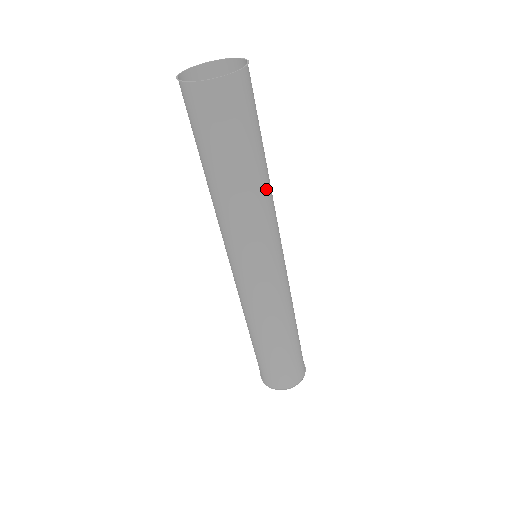
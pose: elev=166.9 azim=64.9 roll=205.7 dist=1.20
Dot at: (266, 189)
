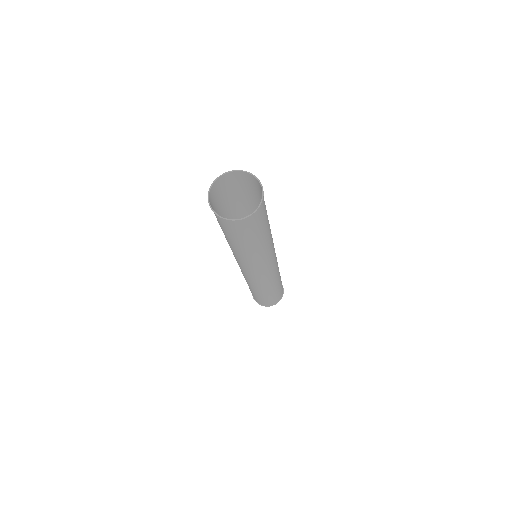
Dot at: (264, 248)
